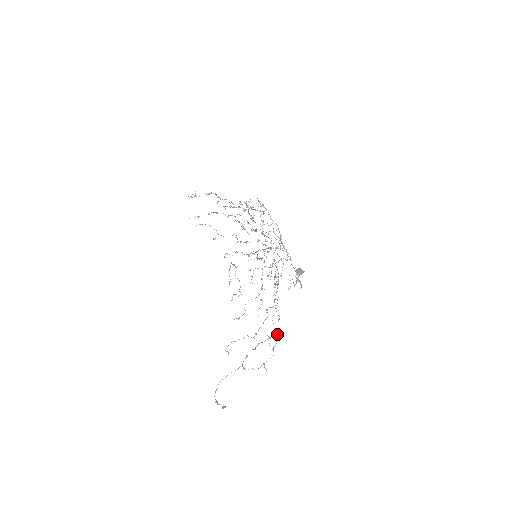
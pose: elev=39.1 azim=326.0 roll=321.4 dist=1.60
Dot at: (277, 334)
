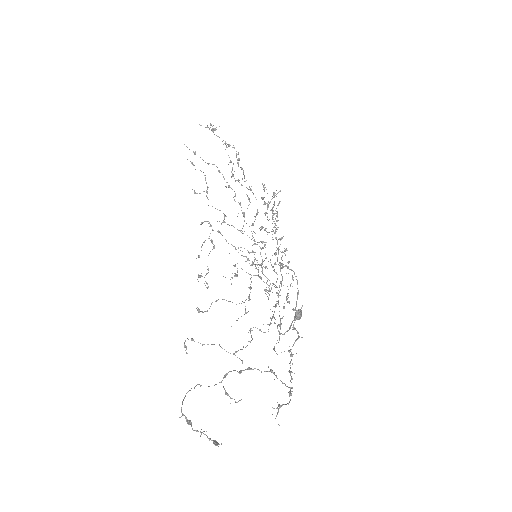
Dot at: occluded
